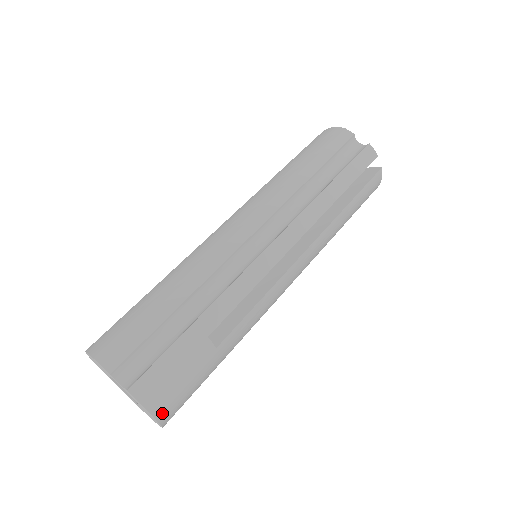
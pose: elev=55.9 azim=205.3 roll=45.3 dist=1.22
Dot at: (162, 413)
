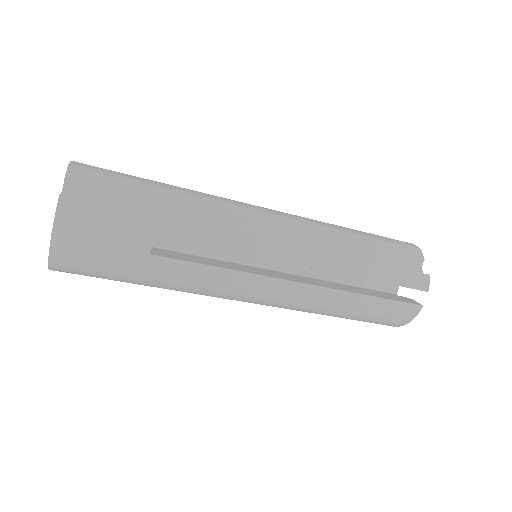
Dot at: (60, 243)
